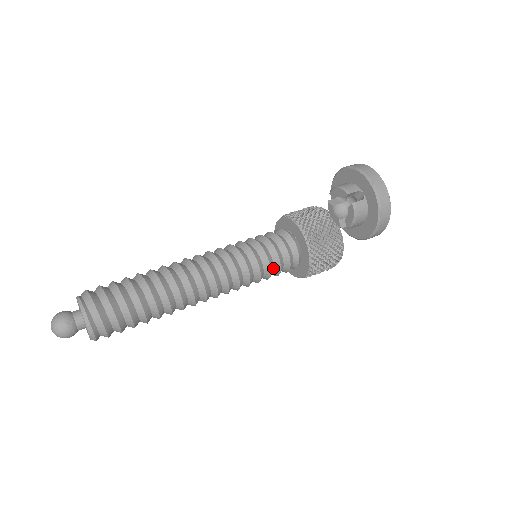
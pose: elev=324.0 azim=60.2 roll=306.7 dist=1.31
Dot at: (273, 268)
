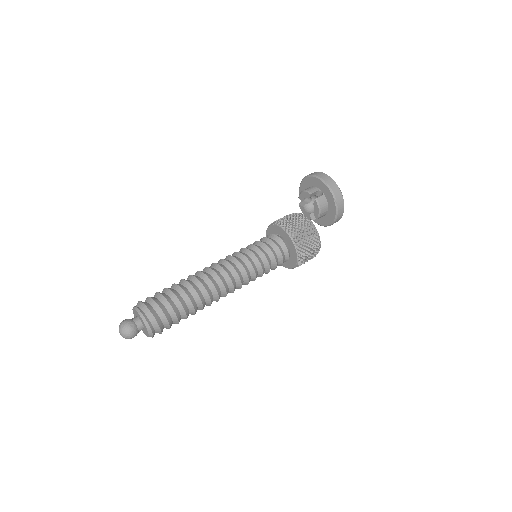
Dot at: (271, 263)
